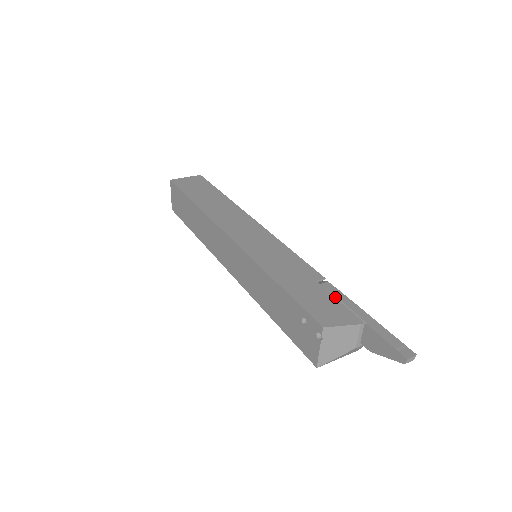
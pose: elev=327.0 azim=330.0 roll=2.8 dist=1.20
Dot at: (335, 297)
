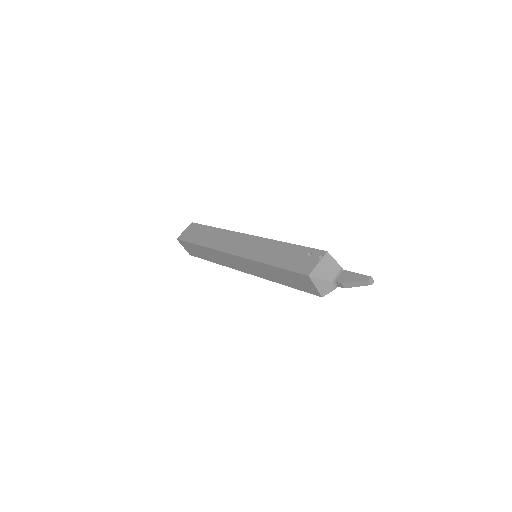
Dot at: occluded
